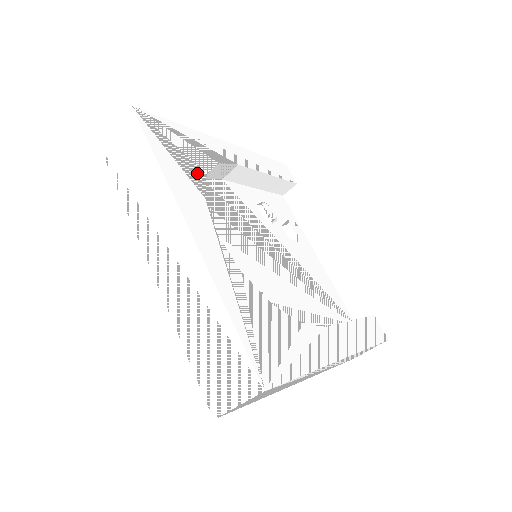
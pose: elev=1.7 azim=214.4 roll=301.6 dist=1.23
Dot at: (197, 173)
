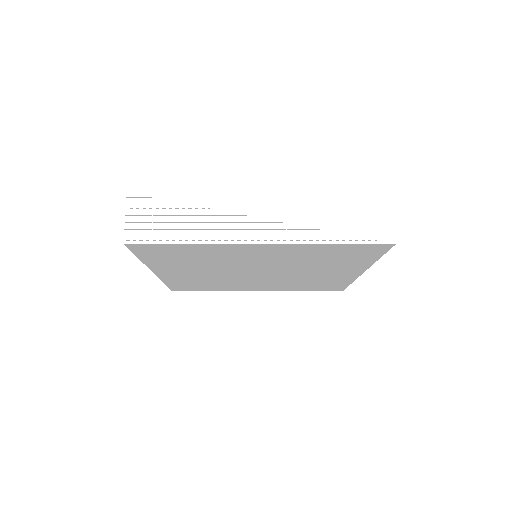
Dot at: occluded
